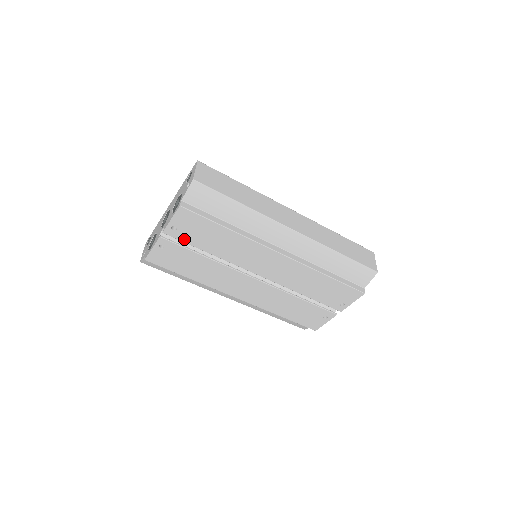
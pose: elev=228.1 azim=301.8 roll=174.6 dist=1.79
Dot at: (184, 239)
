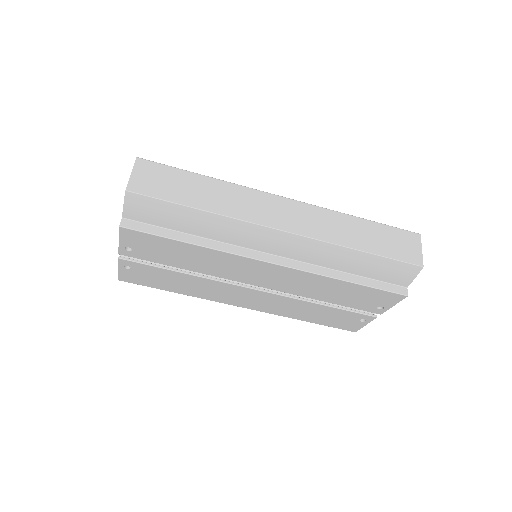
Dot at: (147, 258)
